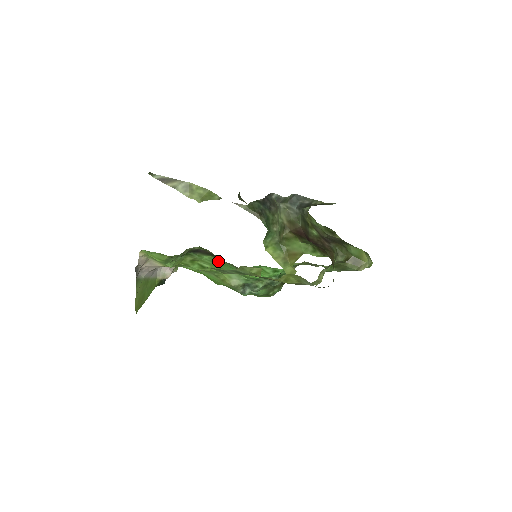
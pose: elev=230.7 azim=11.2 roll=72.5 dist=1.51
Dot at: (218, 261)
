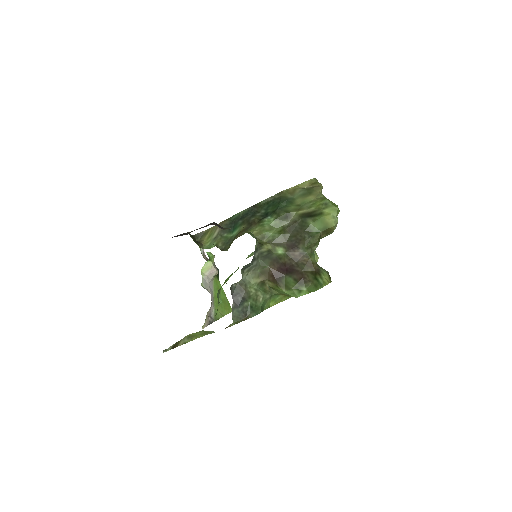
Dot at: occluded
